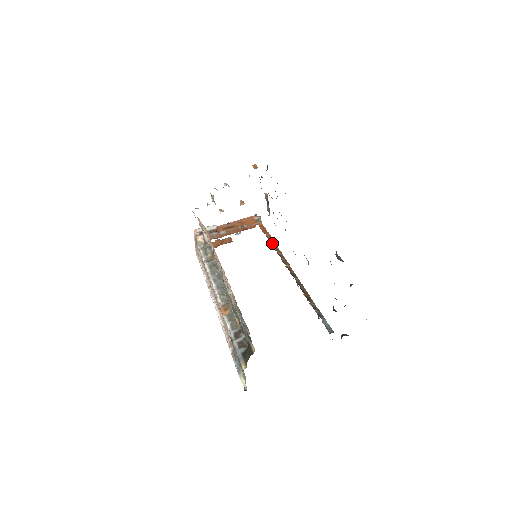
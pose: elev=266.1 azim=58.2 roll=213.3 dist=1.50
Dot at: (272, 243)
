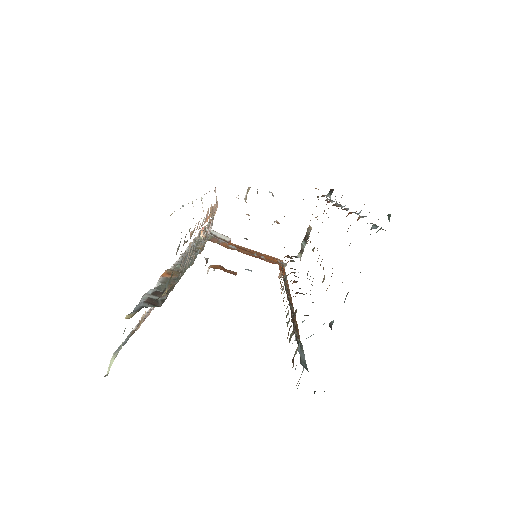
Dot at: occluded
